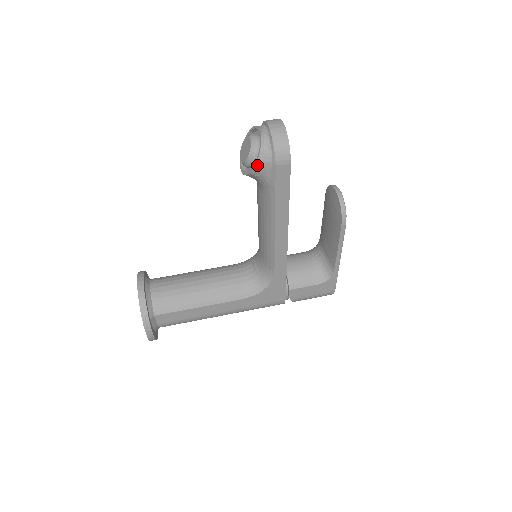
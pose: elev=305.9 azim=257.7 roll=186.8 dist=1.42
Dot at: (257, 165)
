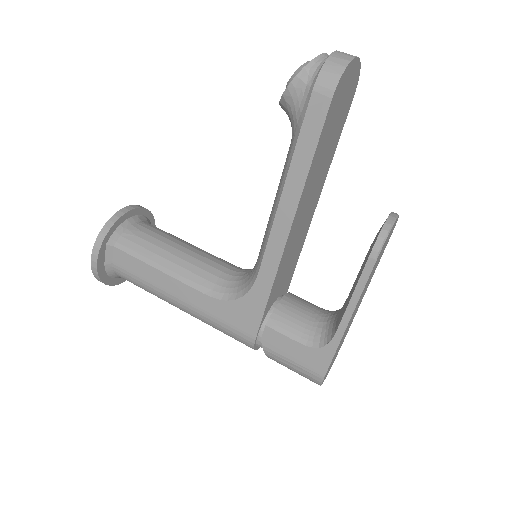
Dot at: (293, 83)
